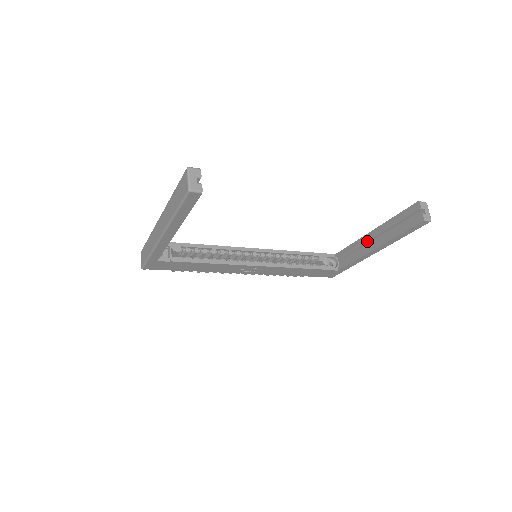
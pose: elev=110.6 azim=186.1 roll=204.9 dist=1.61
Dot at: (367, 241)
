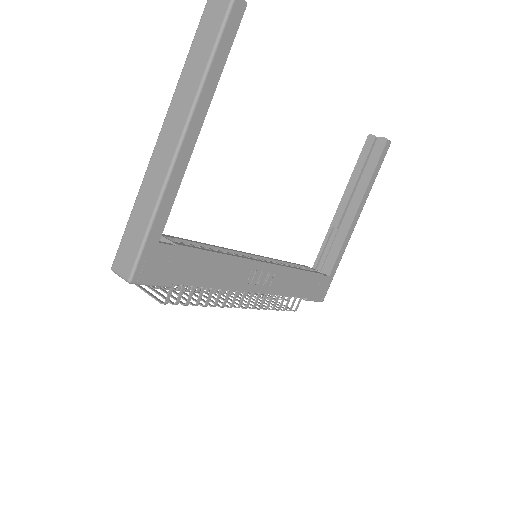
Dot at: (342, 215)
